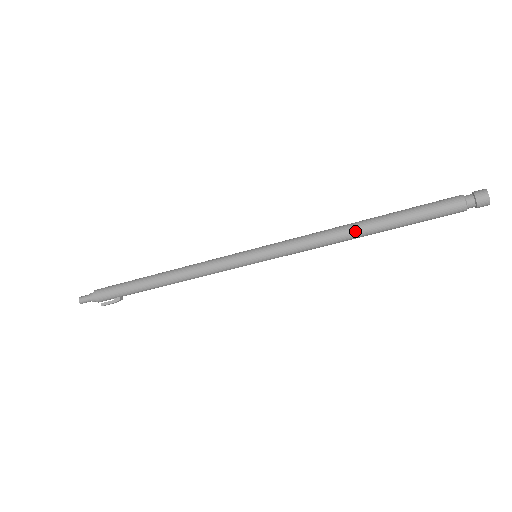
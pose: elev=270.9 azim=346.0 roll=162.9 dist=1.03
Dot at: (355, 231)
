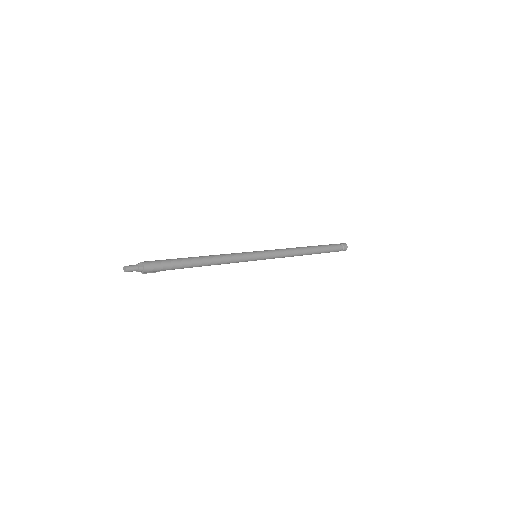
Dot at: occluded
